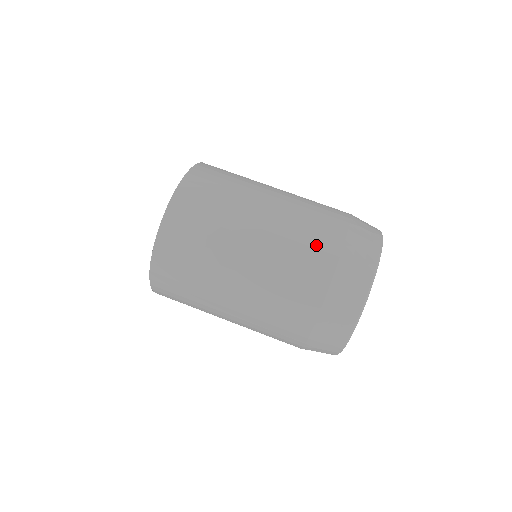
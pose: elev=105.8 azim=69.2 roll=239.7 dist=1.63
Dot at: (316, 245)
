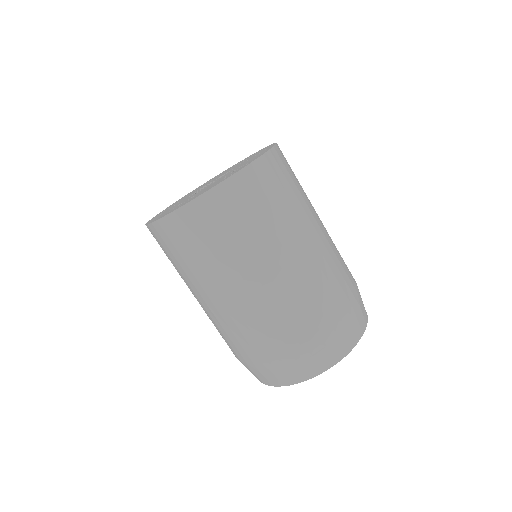
Dot at: (322, 305)
